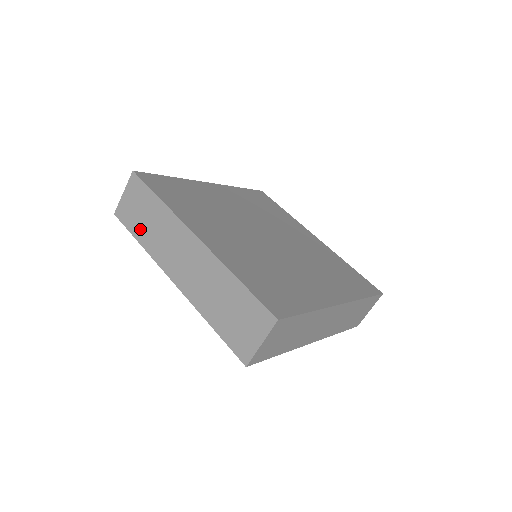
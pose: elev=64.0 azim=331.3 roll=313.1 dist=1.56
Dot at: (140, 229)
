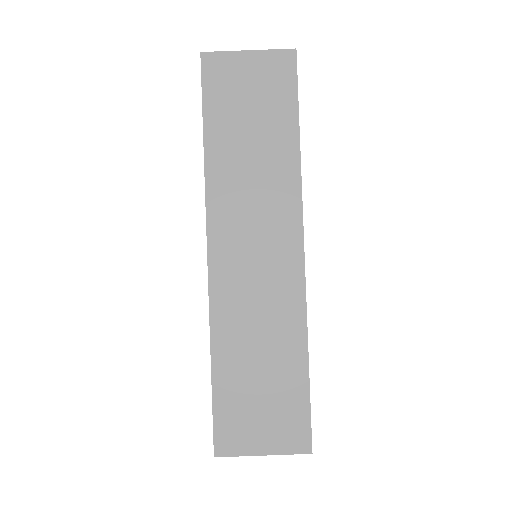
Dot at: occluded
